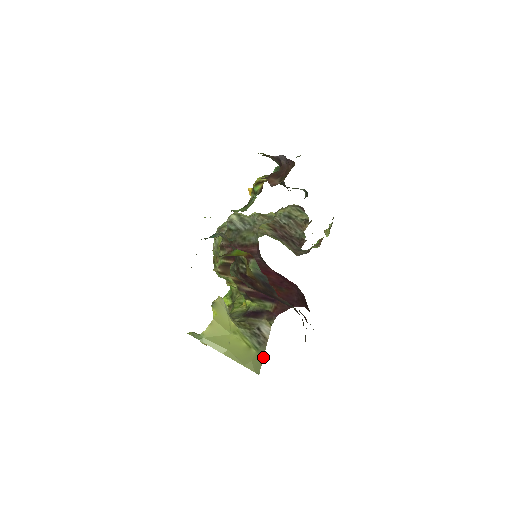
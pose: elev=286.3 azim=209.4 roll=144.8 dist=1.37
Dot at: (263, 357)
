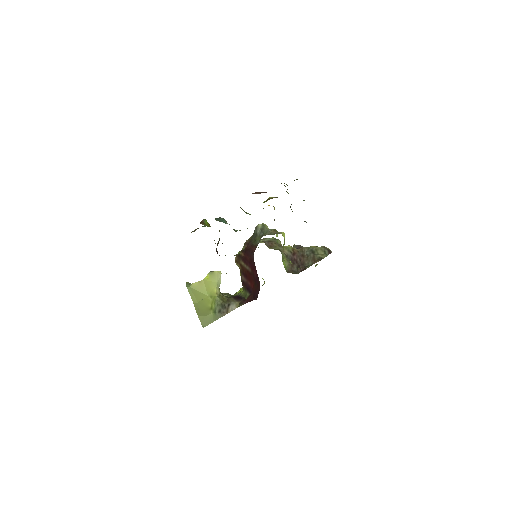
Dot at: (215, 320)
